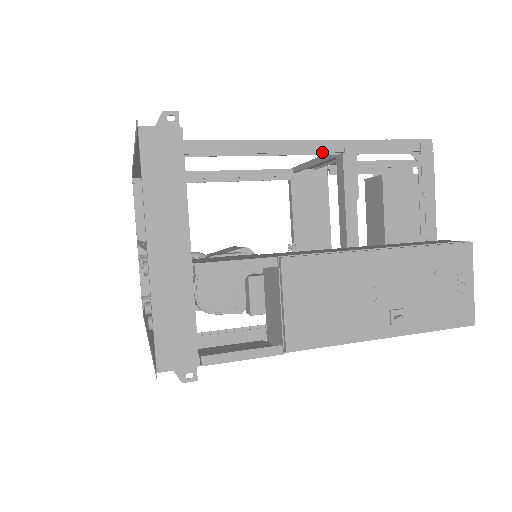
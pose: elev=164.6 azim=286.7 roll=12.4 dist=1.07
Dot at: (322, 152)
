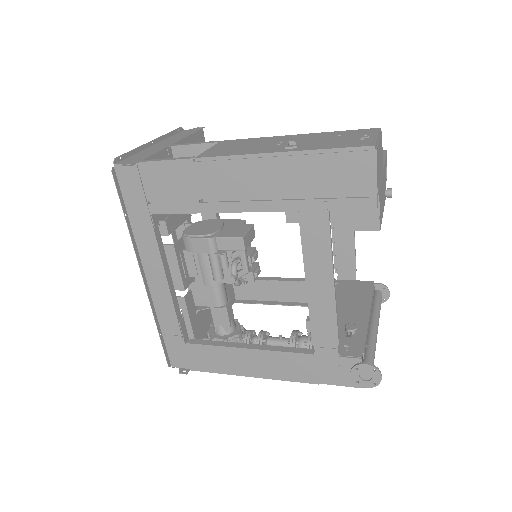
Dot at: occluded
